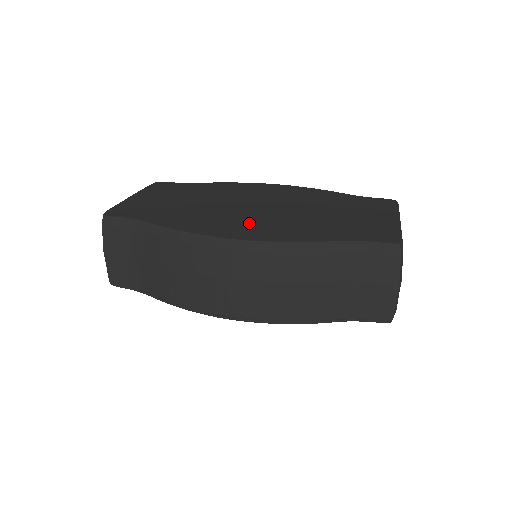
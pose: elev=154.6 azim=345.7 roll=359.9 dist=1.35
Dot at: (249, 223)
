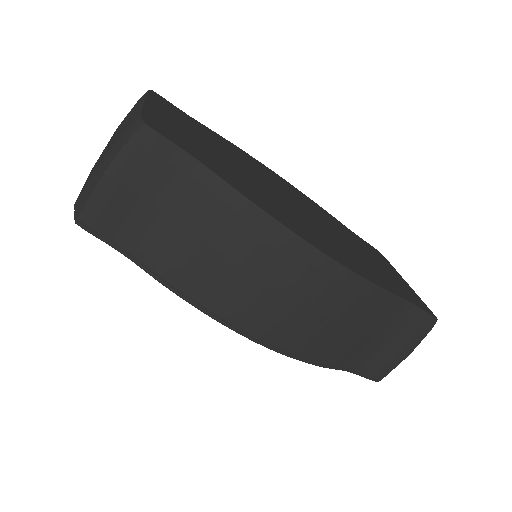
Dot at: (318, 233)
